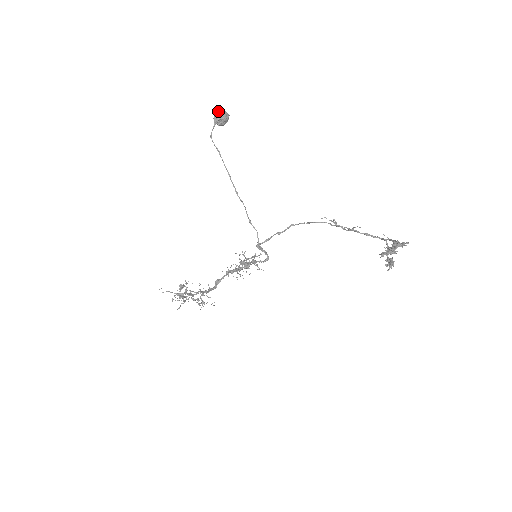
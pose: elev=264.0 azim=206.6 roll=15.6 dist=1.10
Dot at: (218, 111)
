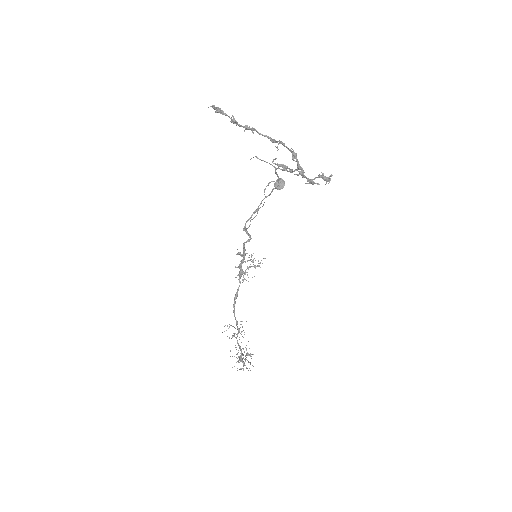
Dot at: (277, 179)
